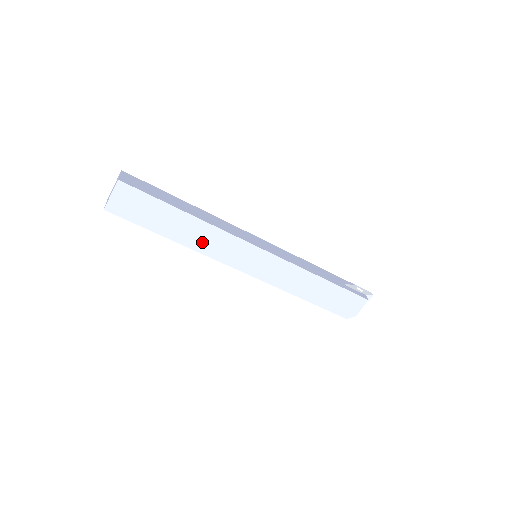
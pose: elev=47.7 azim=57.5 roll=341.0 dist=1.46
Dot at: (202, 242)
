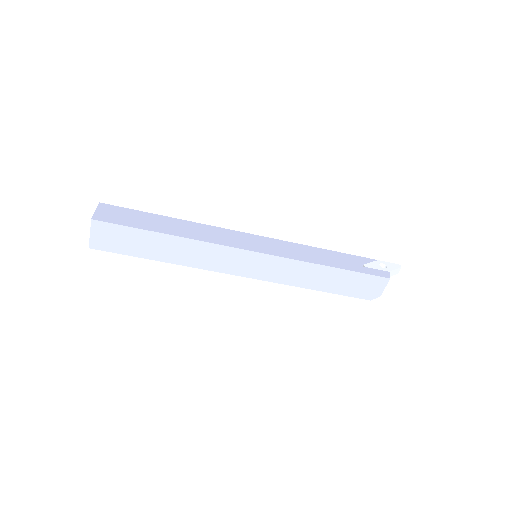
Dot at: (192, 258)
